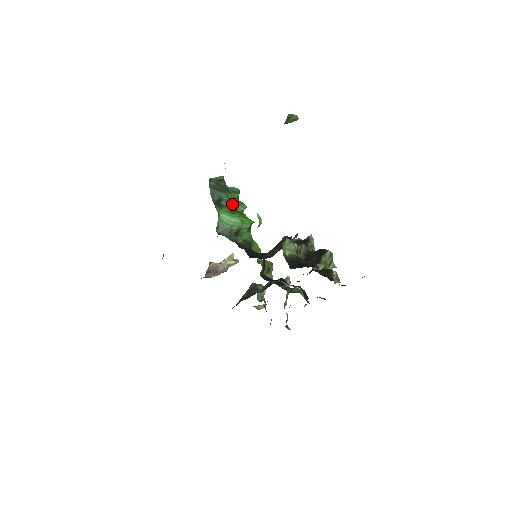
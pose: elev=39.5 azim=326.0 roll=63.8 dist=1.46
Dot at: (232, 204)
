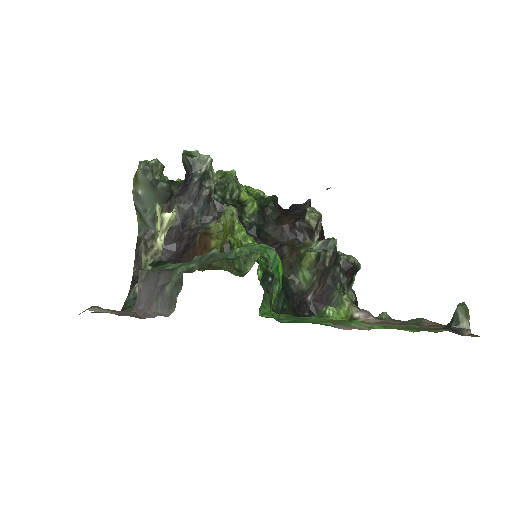
Dot at: occluded
